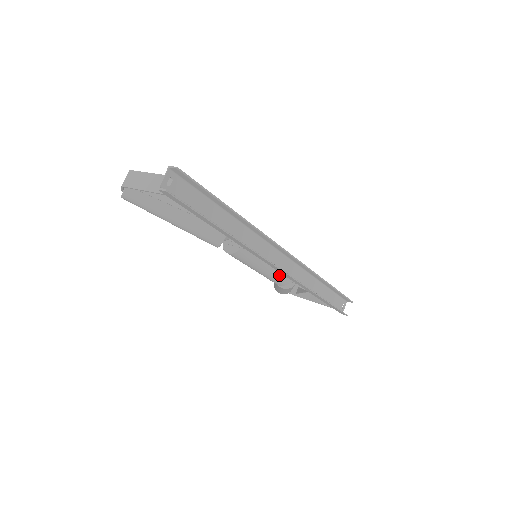
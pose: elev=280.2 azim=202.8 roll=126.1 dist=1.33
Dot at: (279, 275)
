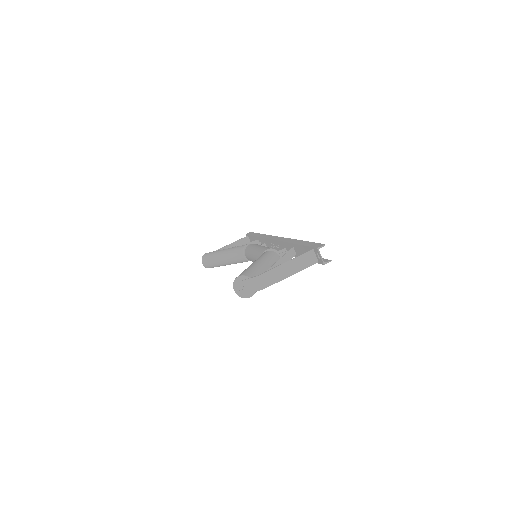
Dot at: occluded
